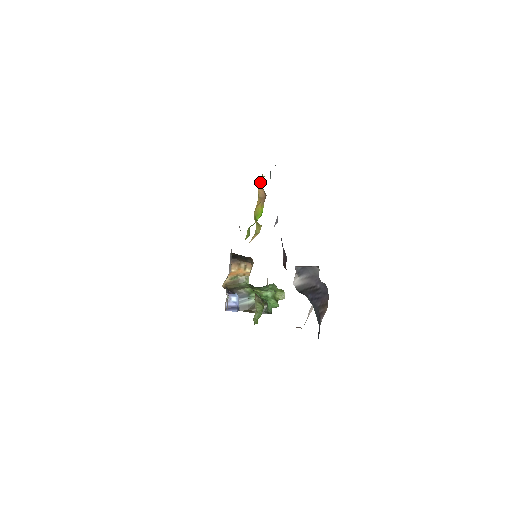
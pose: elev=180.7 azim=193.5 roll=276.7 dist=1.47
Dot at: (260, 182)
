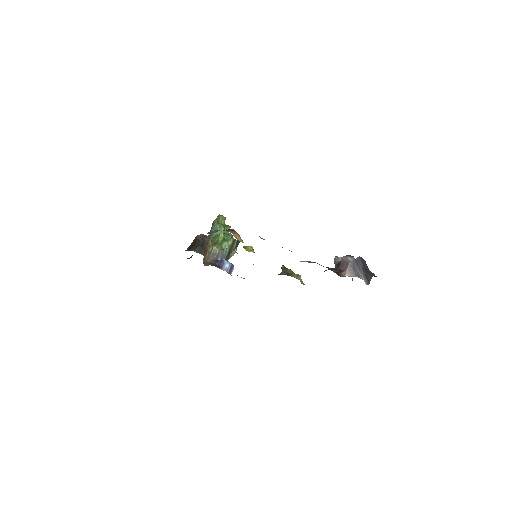
Dot at: occluded
